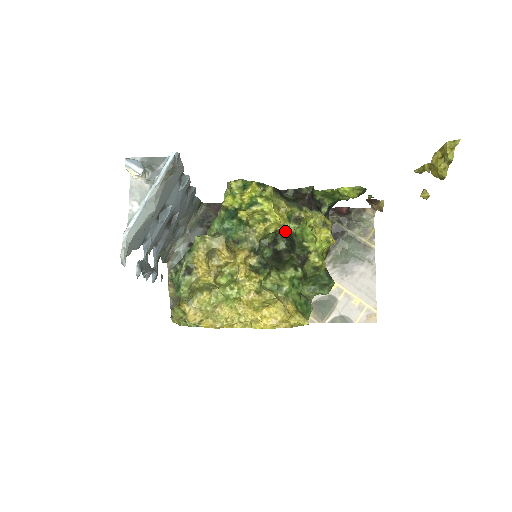
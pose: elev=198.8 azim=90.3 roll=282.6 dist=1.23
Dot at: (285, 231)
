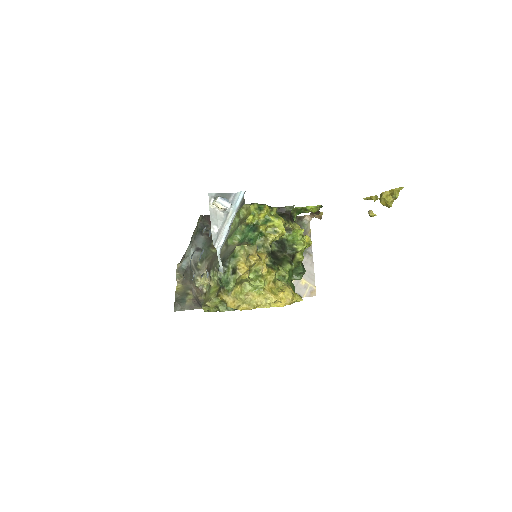
Dot at: occluded
